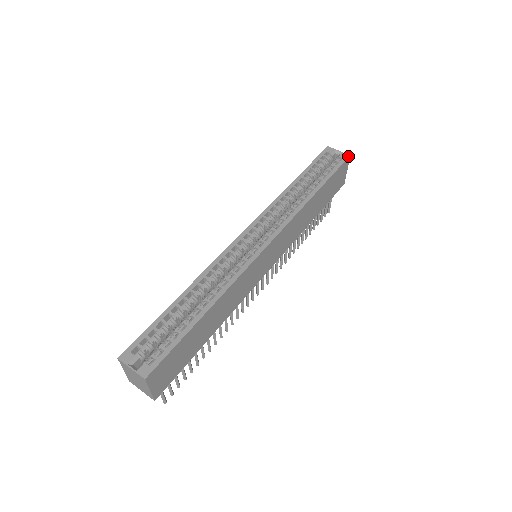
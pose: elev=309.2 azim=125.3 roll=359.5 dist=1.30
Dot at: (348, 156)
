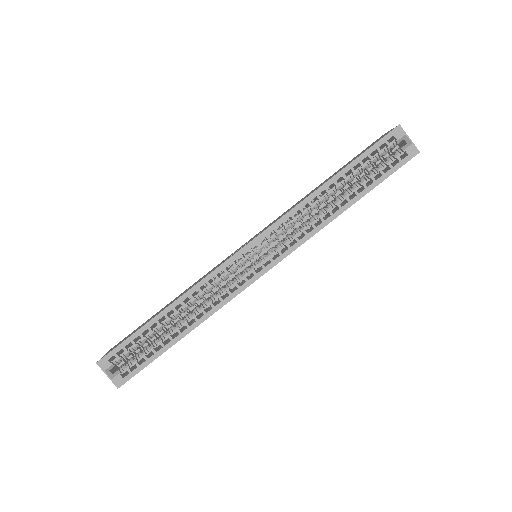
Dot at: (416, 153)
